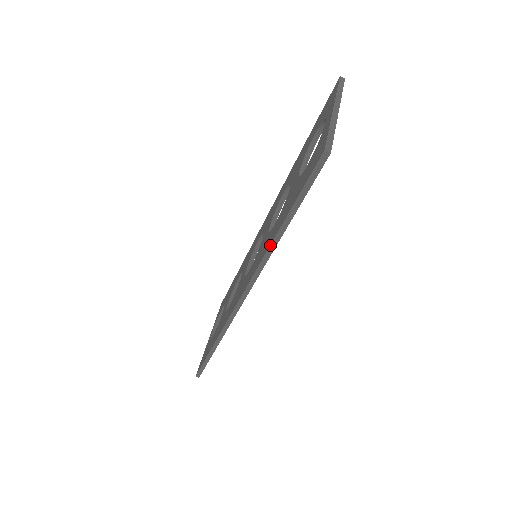
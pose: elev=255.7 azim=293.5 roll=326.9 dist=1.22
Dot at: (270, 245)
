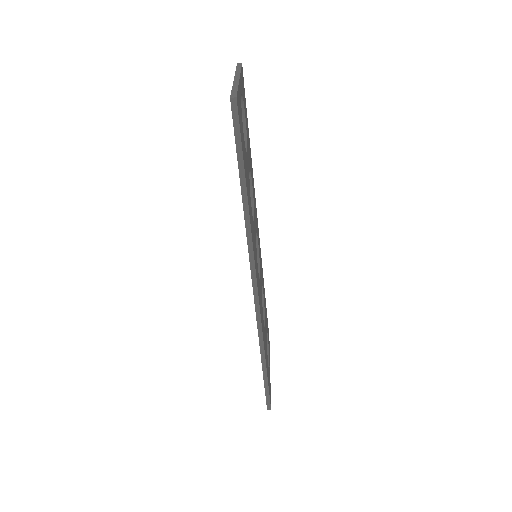
Dot at: (244, 218)
